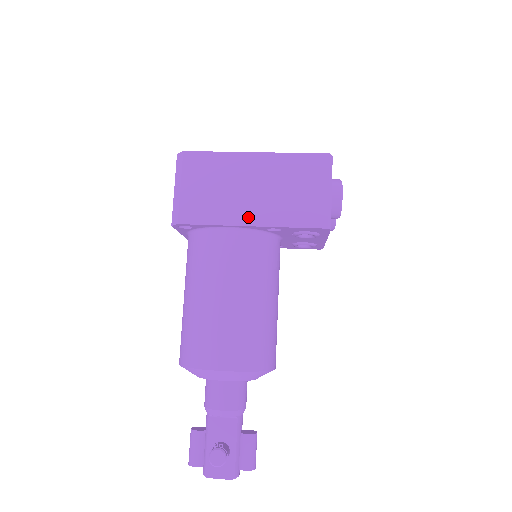
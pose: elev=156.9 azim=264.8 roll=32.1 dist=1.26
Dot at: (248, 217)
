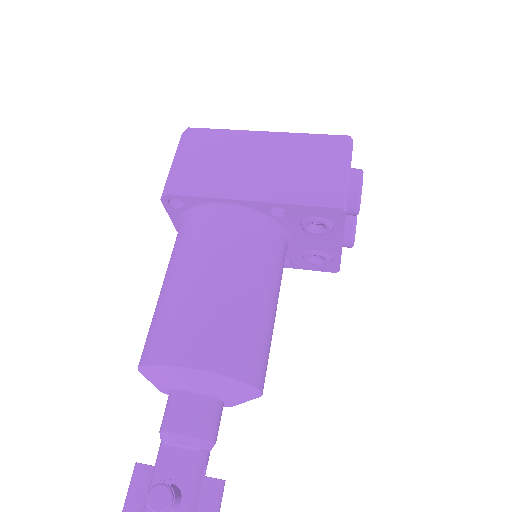
Dot at: (248, 192)
